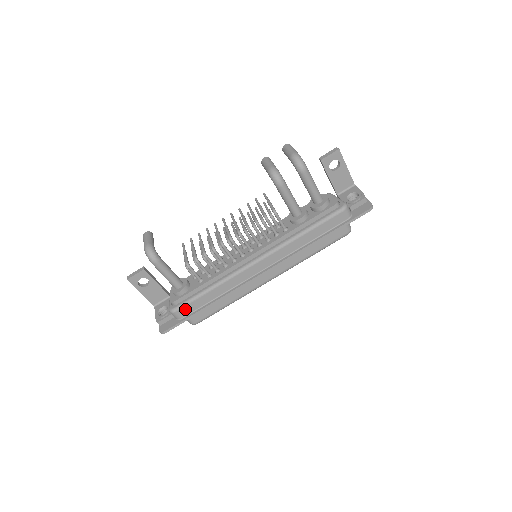
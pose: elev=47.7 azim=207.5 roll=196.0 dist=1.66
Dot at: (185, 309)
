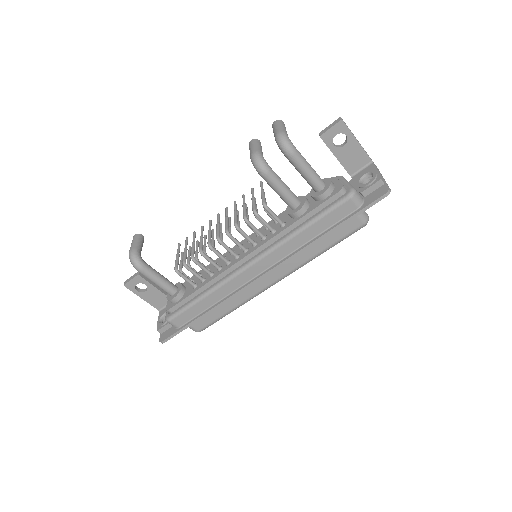
Dot at: (180, 318)
